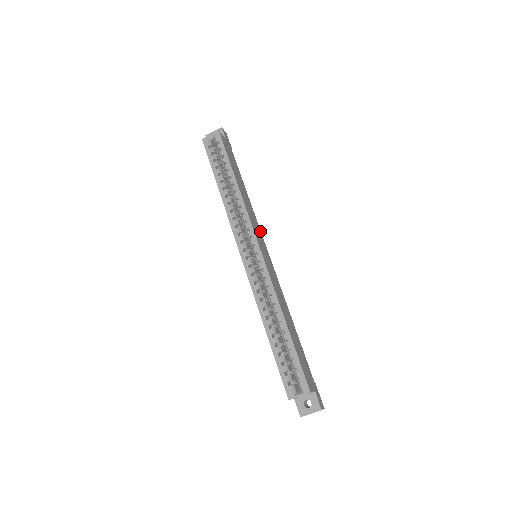
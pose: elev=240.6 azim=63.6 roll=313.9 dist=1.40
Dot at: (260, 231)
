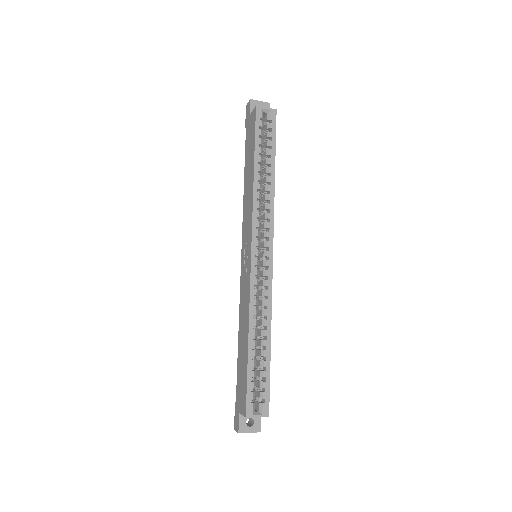
Dot at: occluded
